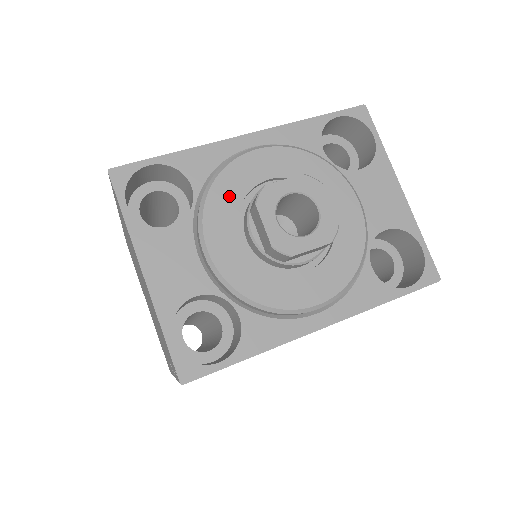
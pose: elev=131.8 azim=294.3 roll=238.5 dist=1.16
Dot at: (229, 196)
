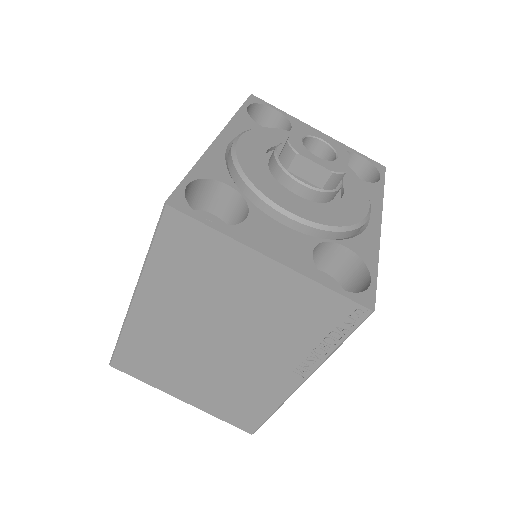
Dot at: (260, 173)
